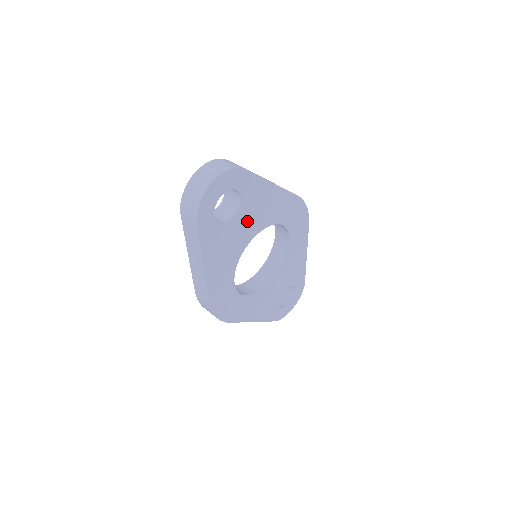
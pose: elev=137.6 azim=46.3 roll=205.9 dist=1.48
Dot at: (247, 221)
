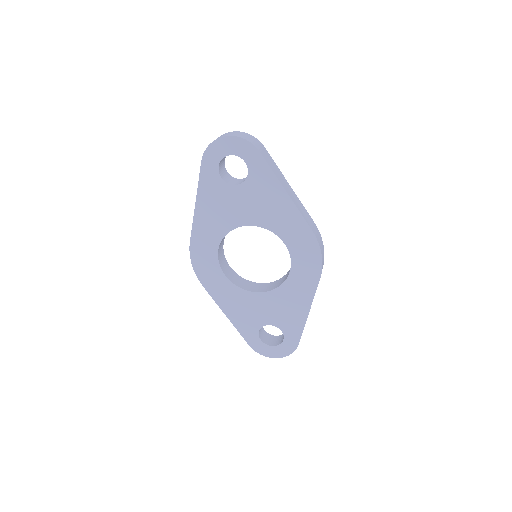
Dot at: (248, 202)
